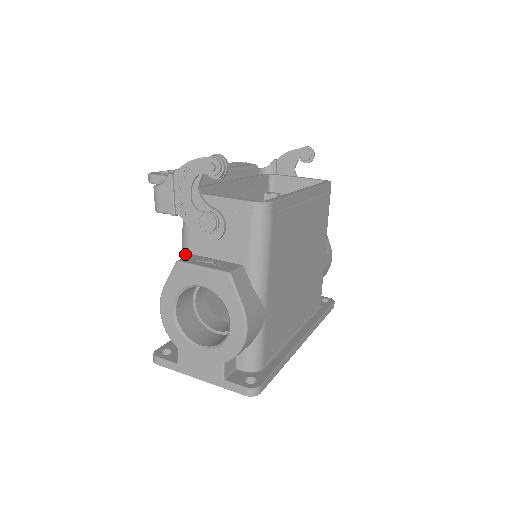
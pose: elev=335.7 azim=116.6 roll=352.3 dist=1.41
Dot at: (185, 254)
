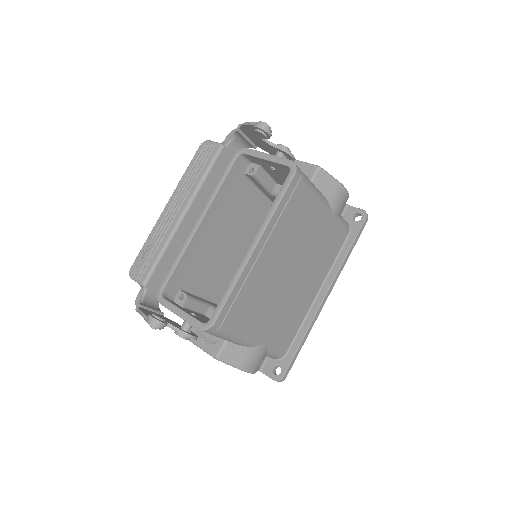
Dot at: occluded
